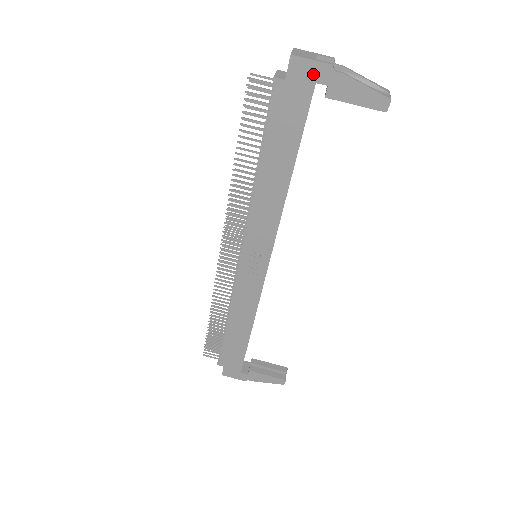
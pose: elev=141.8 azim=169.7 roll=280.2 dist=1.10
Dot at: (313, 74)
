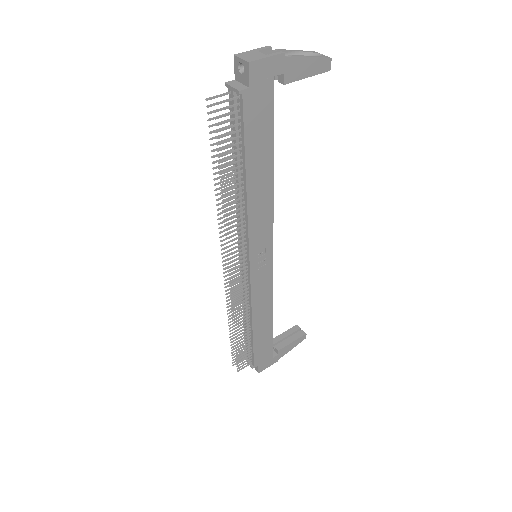
Dot at: (270, 70)
